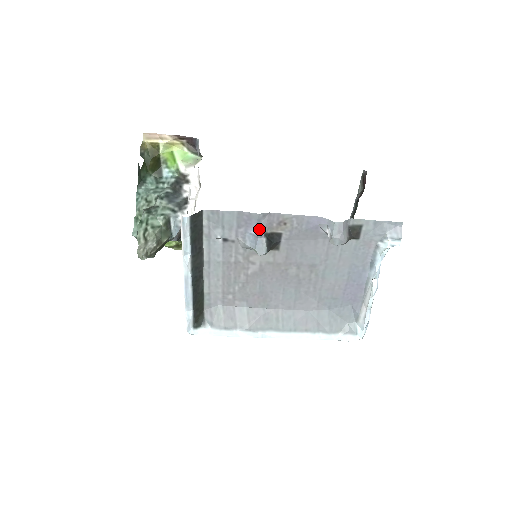
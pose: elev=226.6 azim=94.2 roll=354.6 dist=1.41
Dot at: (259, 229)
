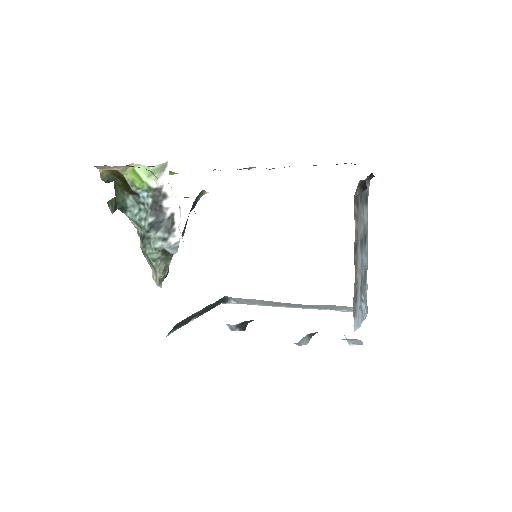
Dot at: (230, 325)
